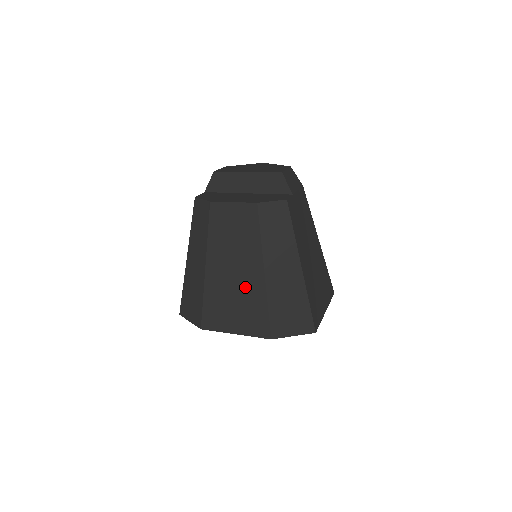
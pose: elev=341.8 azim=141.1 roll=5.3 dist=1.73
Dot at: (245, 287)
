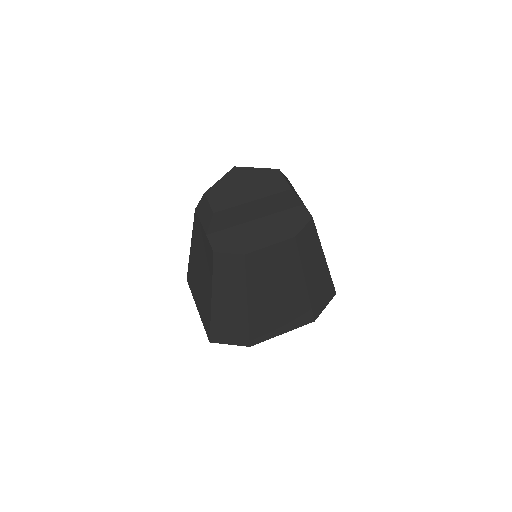
Dot at: (289, 301)
